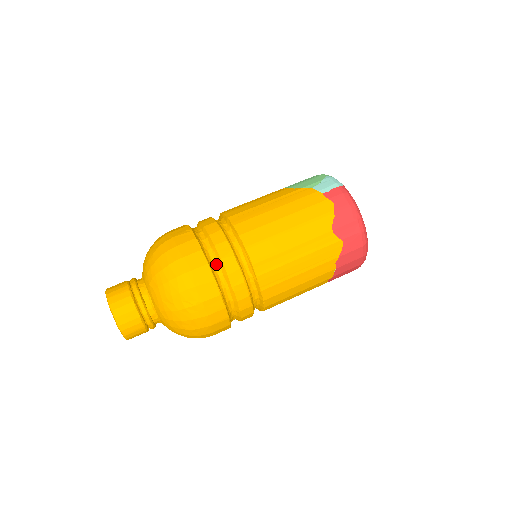
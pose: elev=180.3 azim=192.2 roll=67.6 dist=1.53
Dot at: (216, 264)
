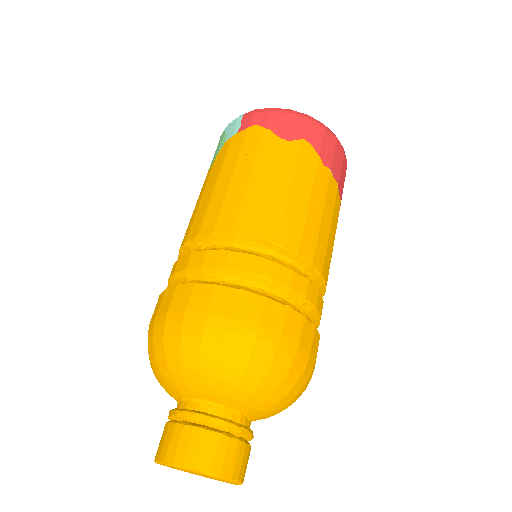
Dot at: (225, 280)
